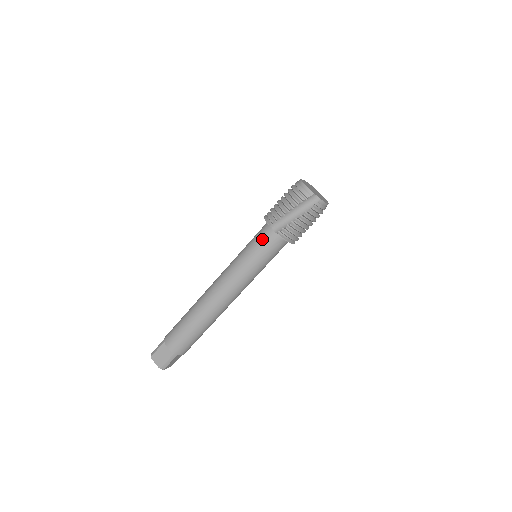
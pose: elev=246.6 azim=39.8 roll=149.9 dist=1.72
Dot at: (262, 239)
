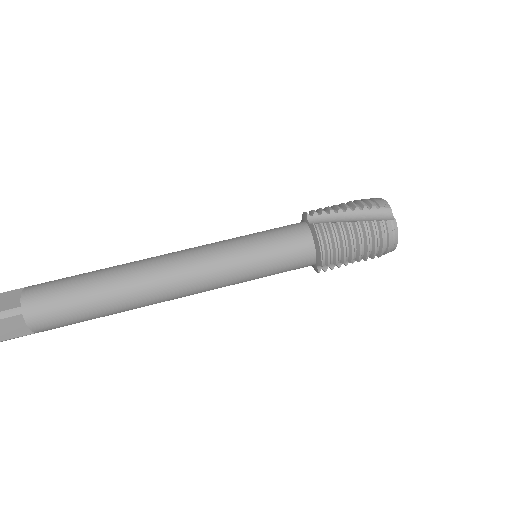
Dot at: (285, 228)
